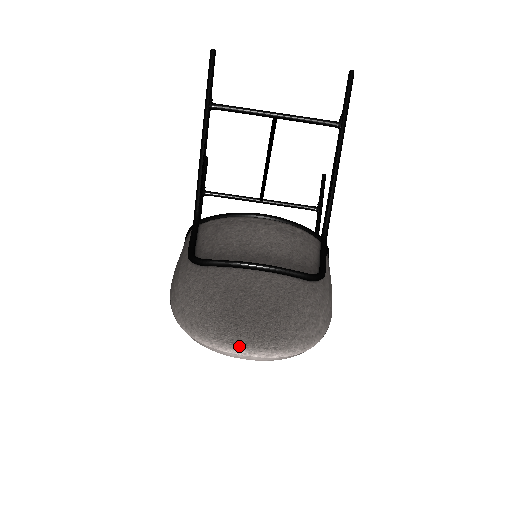
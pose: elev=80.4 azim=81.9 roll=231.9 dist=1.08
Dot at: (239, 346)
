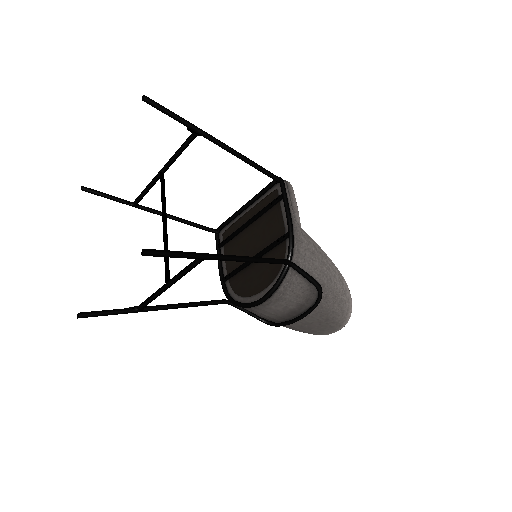
Dot at: occluded
